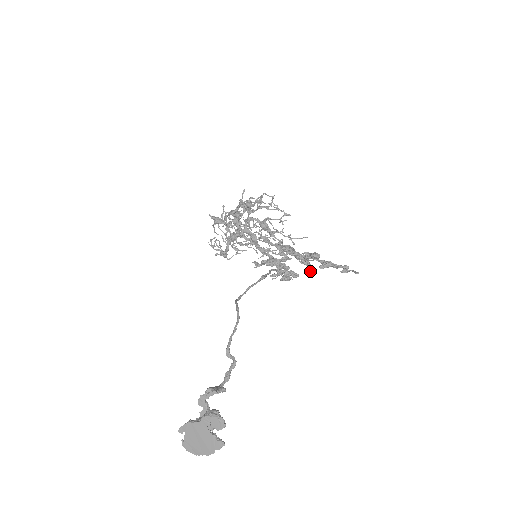
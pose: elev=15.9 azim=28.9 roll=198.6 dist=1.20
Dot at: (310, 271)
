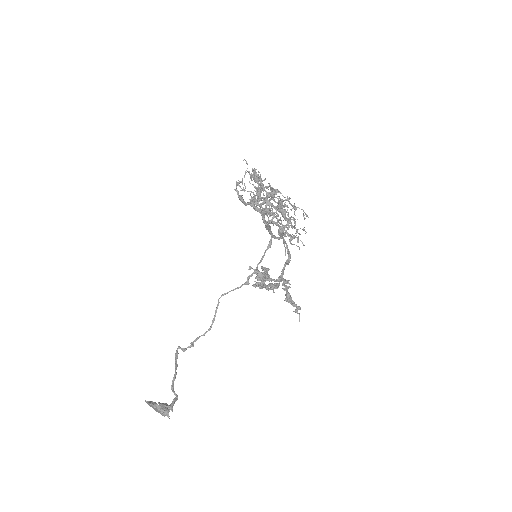
Dot at: (286, 261)
